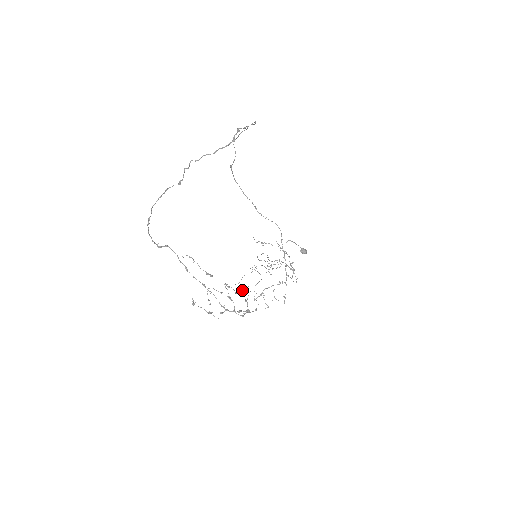
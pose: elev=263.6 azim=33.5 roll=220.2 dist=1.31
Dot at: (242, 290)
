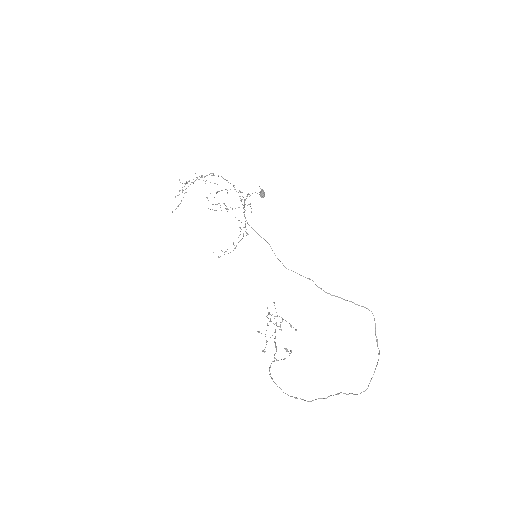
Dot at: occluded
